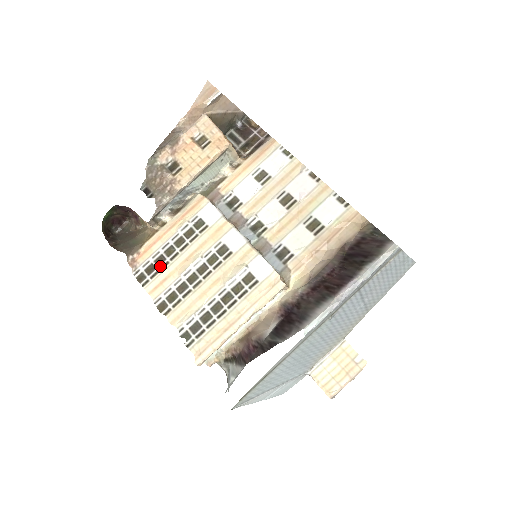
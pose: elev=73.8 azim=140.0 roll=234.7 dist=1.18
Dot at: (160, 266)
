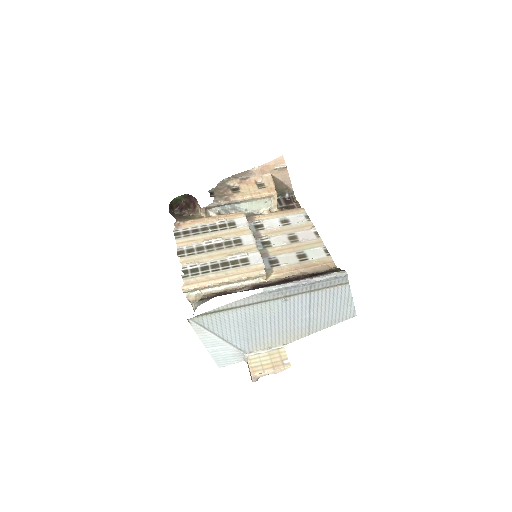
Dot at: (193, 233)
